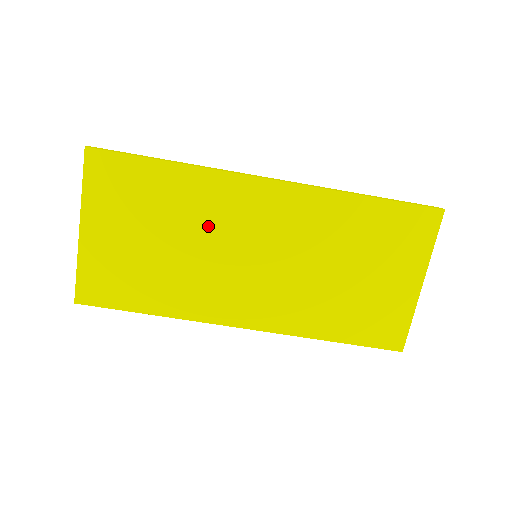
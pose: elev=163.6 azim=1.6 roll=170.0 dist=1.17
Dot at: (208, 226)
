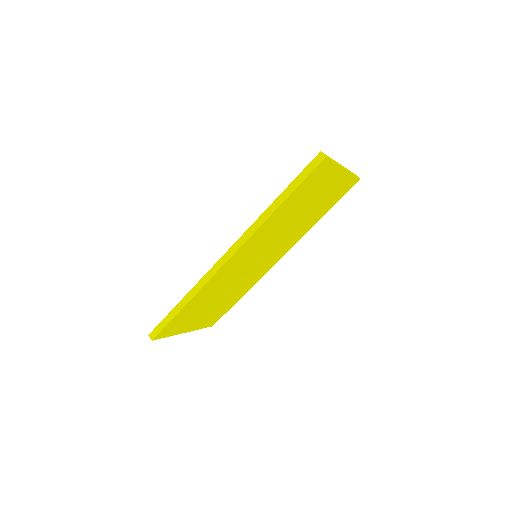
Dot at: (227, 283)
